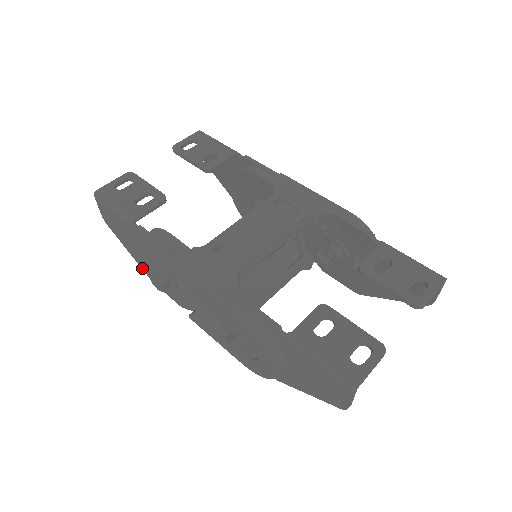
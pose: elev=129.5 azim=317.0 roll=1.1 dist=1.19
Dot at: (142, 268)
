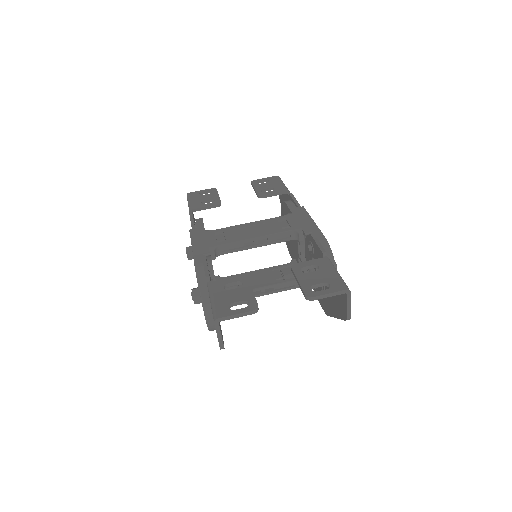
Dot at: occluded
